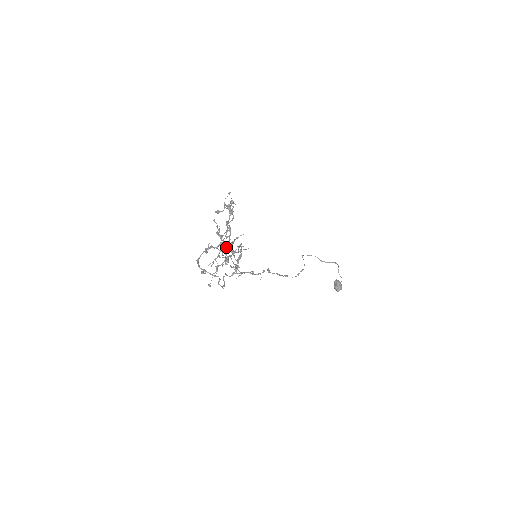
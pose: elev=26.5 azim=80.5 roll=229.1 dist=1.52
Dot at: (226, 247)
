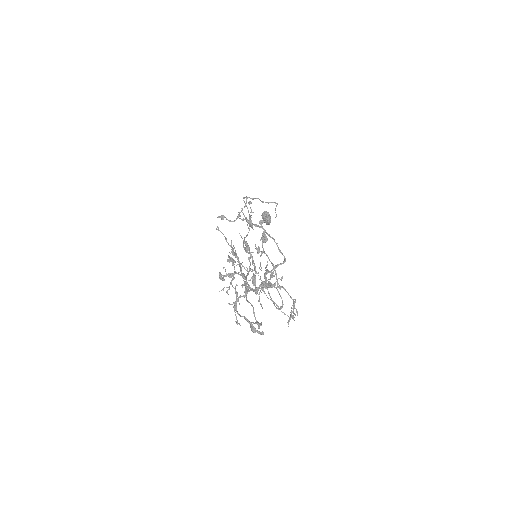
Dot at: (255, 277)
